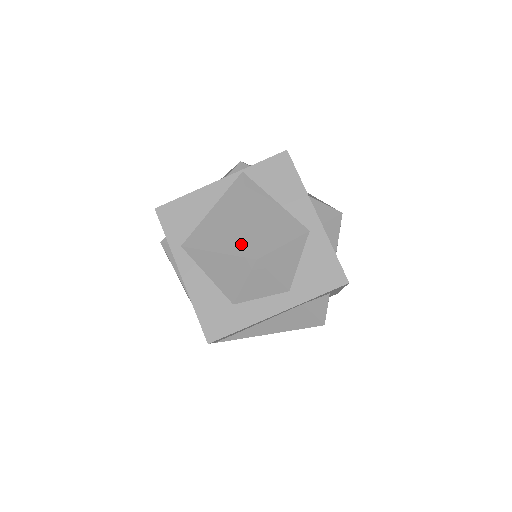
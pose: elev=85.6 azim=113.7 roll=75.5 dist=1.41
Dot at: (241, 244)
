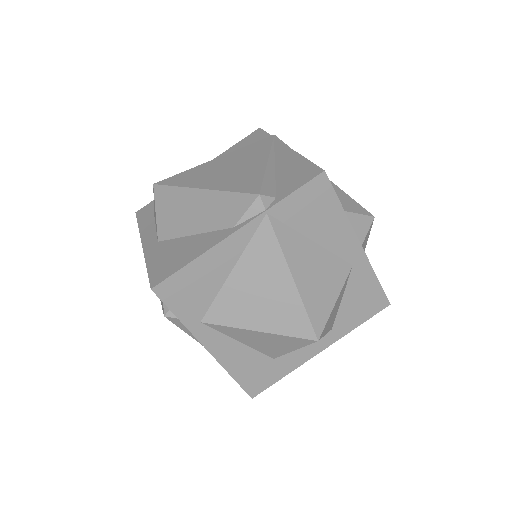
Dot at: (292, 322)
